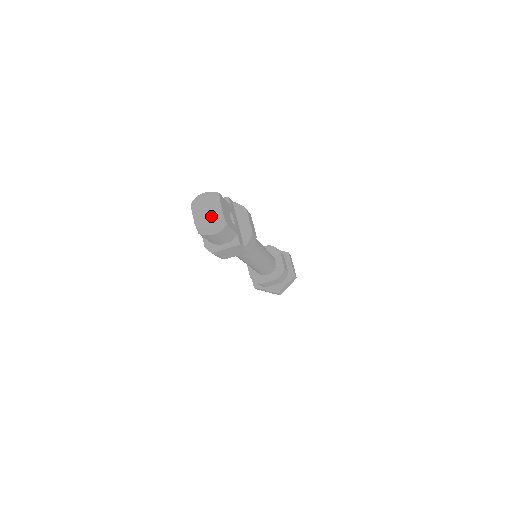
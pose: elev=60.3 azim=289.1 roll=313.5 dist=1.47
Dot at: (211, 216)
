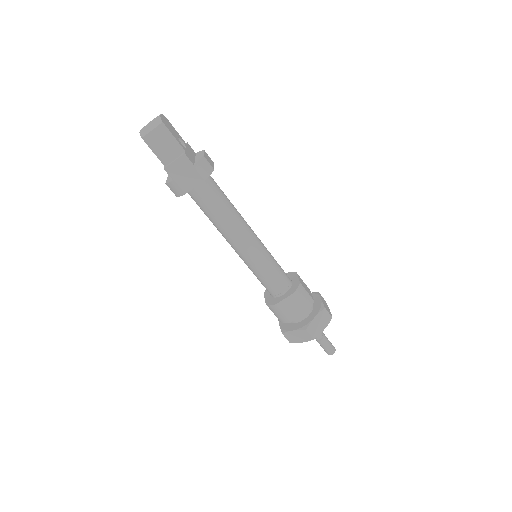
Dot at: occluded
